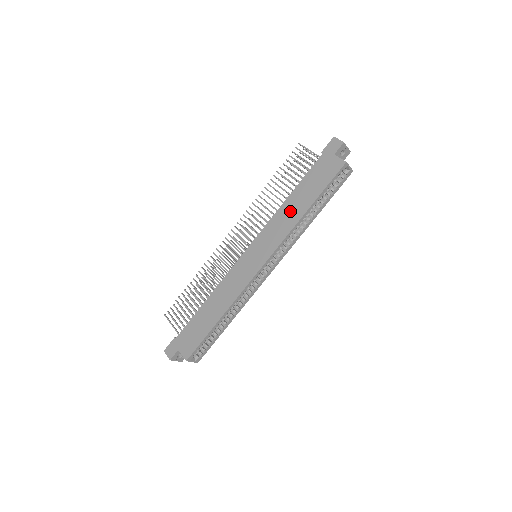
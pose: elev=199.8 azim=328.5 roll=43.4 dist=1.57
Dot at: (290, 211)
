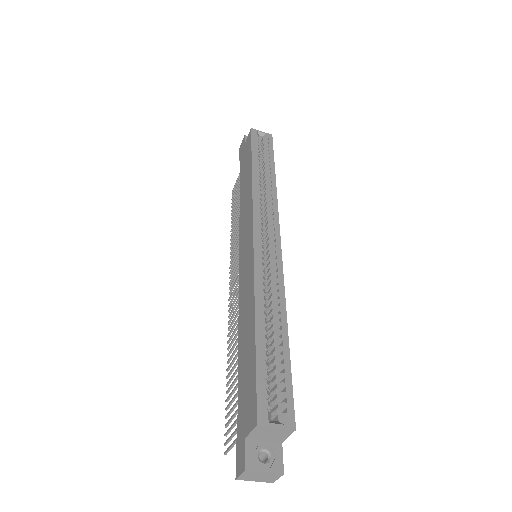
Dot at: (245, 193)
